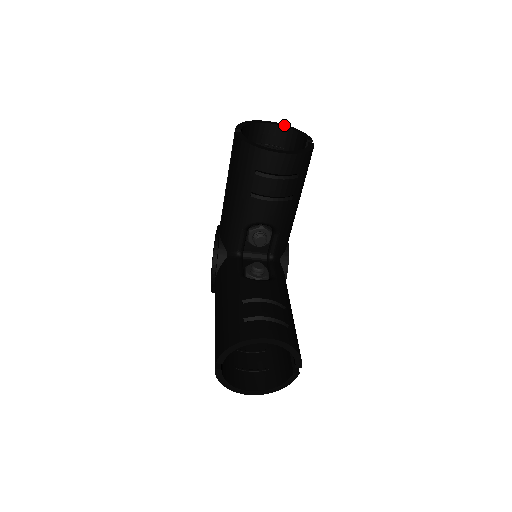
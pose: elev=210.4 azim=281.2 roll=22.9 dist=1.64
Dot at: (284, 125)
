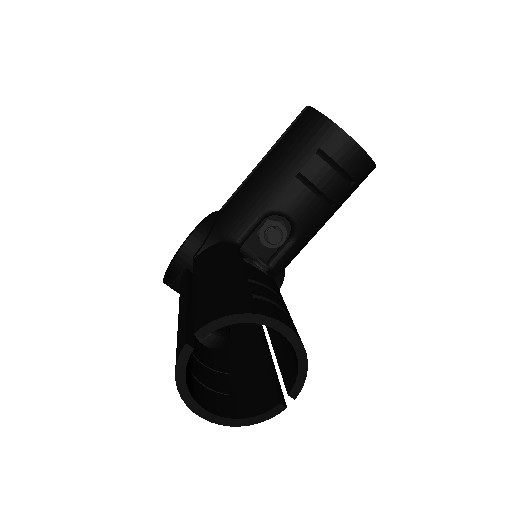
Dot at: occluded
